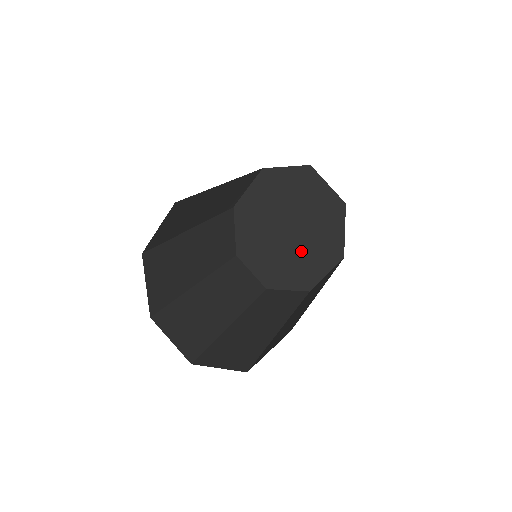
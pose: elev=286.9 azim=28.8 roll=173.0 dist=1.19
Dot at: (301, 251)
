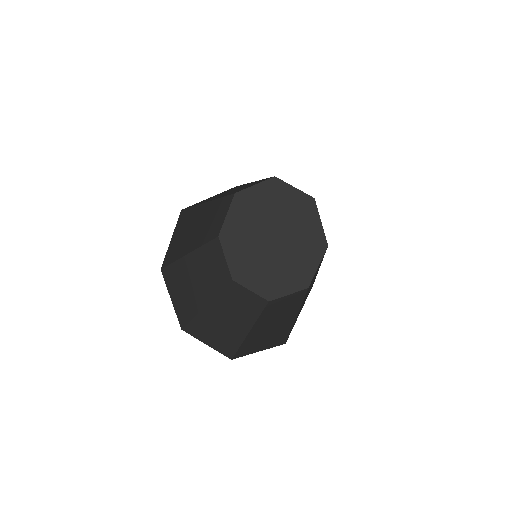
Dot at: (289, 254)
